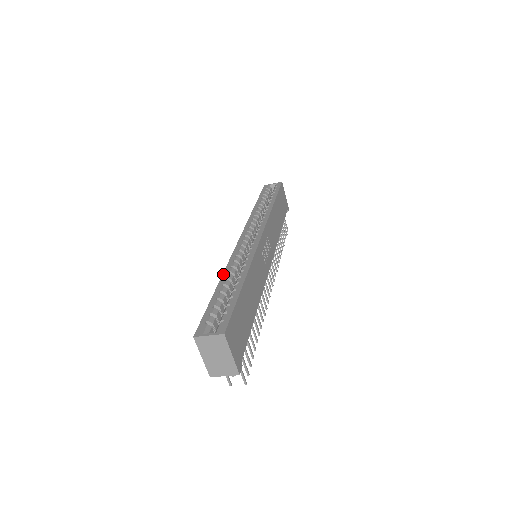
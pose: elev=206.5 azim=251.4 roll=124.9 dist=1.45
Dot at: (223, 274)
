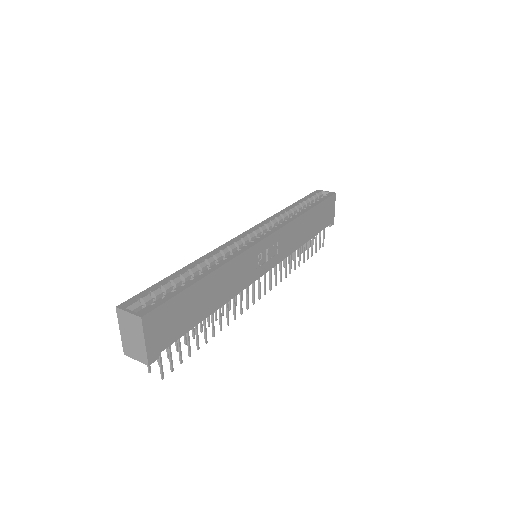
Dot at: (198, 259)
